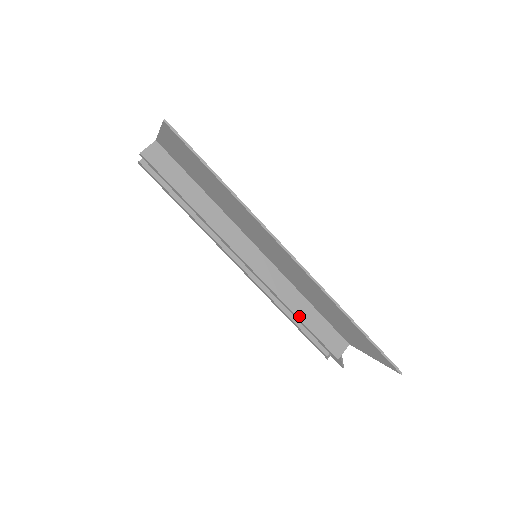
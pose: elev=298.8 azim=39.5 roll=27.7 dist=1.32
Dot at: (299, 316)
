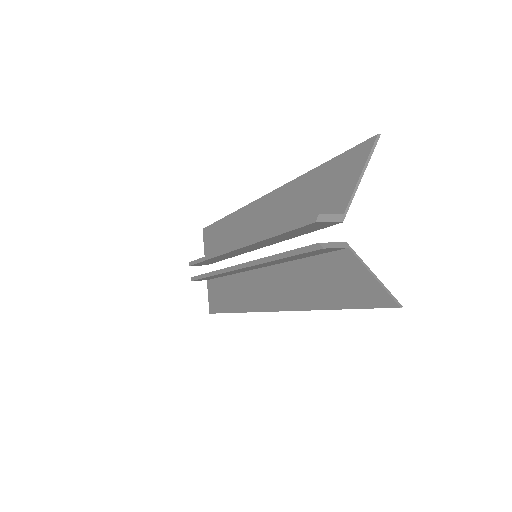
Dot at: (277, 231)
